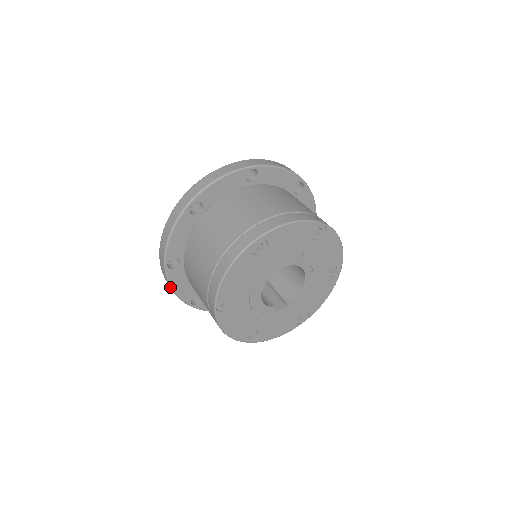
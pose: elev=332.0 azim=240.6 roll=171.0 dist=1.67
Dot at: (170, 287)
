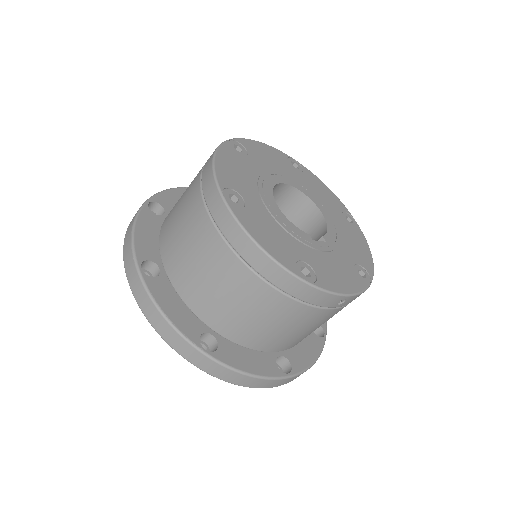
Dot at: (157, 309)
